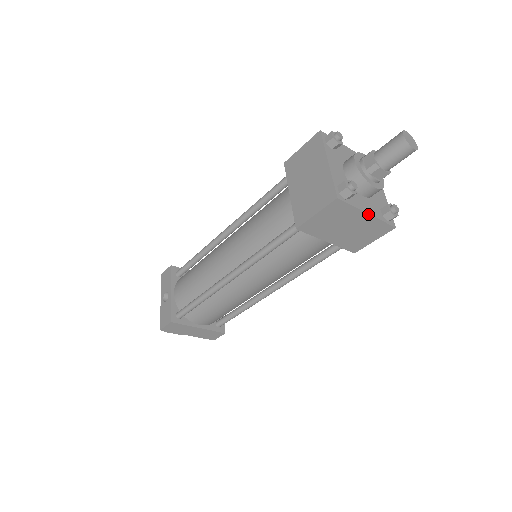
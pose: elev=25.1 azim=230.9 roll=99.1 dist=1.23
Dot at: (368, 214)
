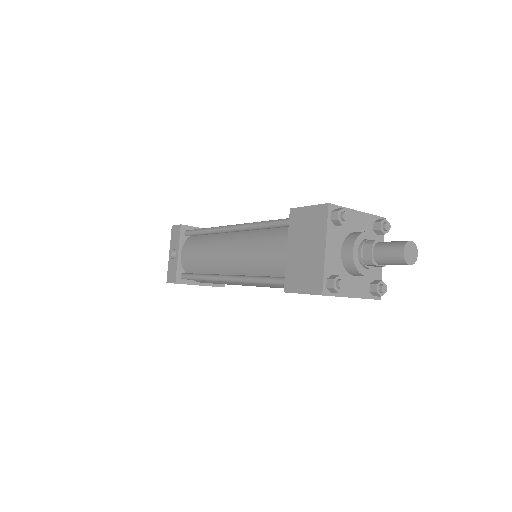
Dot at: (353, 297)
